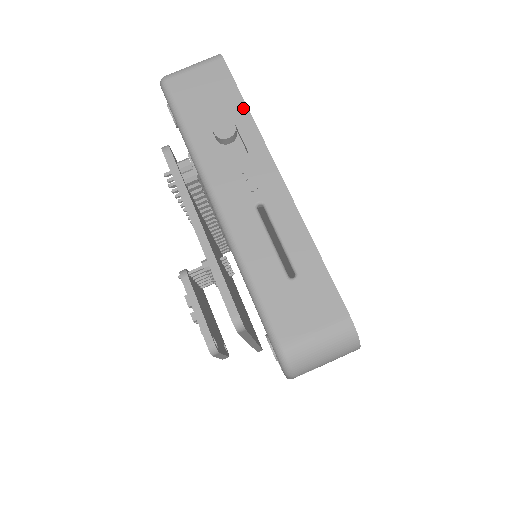
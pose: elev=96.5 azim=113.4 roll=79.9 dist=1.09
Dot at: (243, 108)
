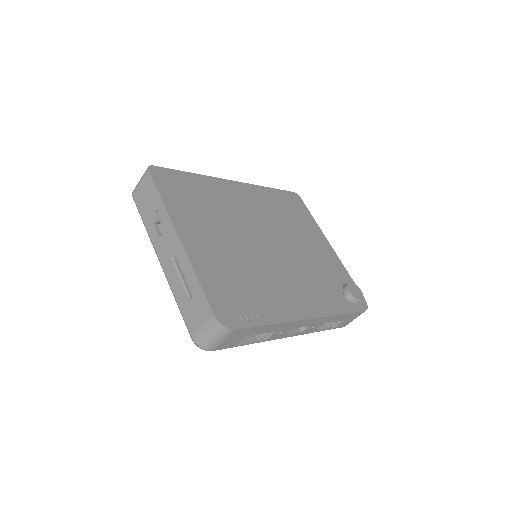
Dot at: (160, 199)
